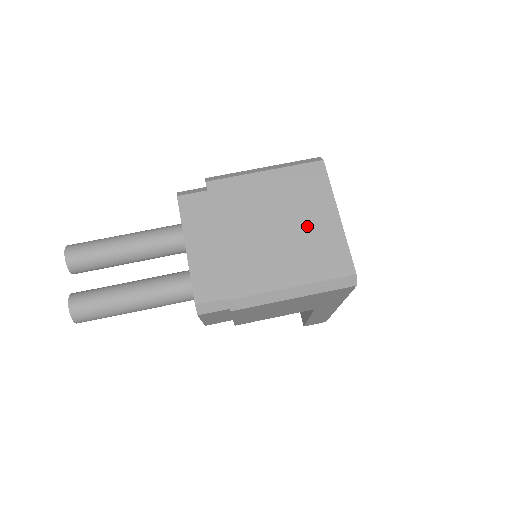
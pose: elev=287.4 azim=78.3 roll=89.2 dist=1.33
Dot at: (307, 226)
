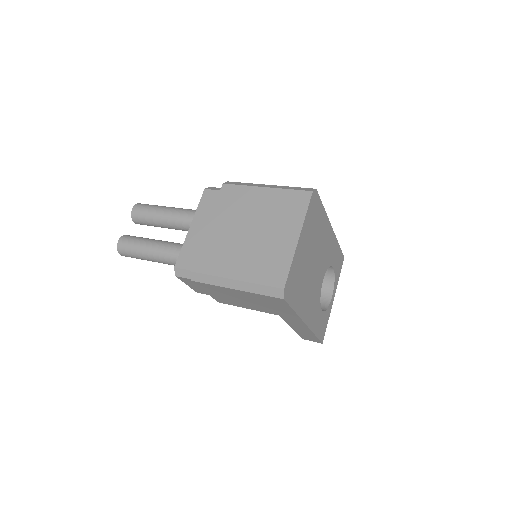
Dot at: (270, 239)
